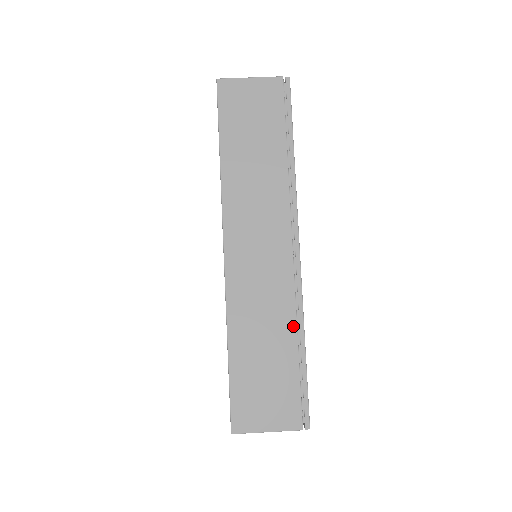
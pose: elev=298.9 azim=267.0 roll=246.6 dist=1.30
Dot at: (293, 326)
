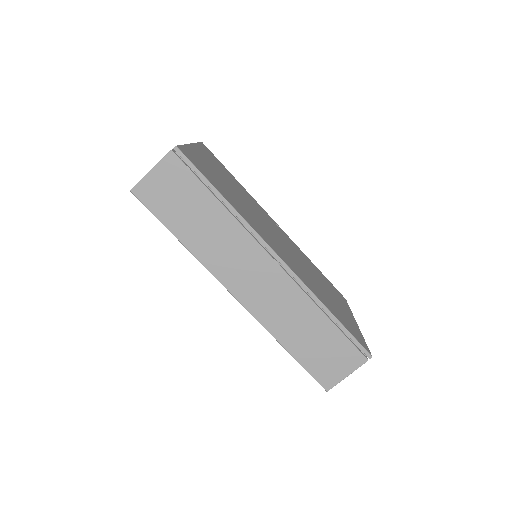
Dot at: (316, 309)
